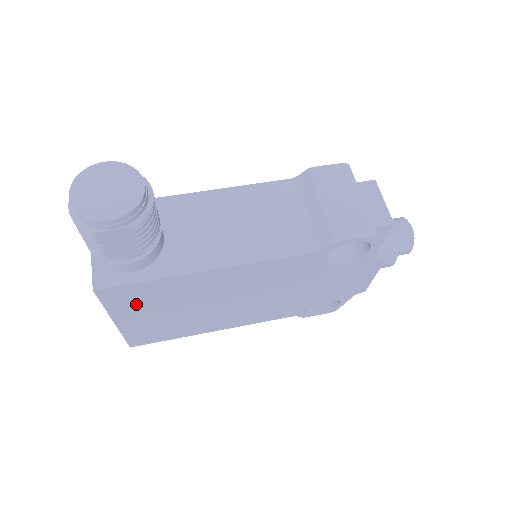
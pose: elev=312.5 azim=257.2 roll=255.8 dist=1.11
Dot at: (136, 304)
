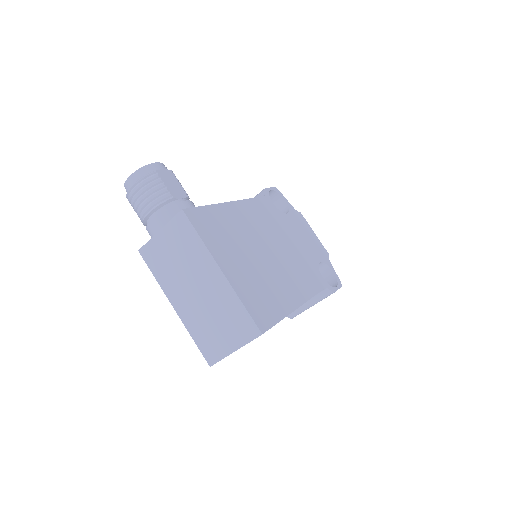
Dot at: (217, 239)
